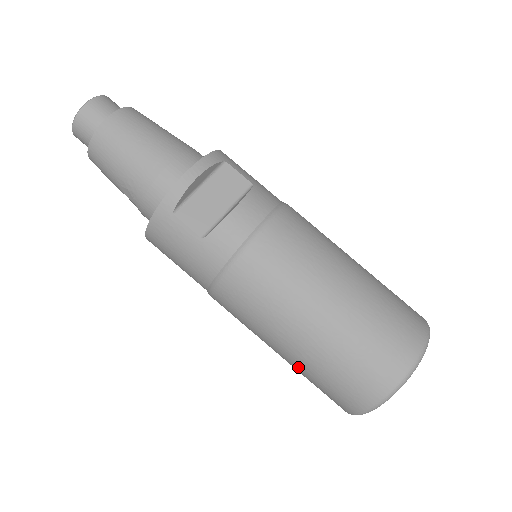
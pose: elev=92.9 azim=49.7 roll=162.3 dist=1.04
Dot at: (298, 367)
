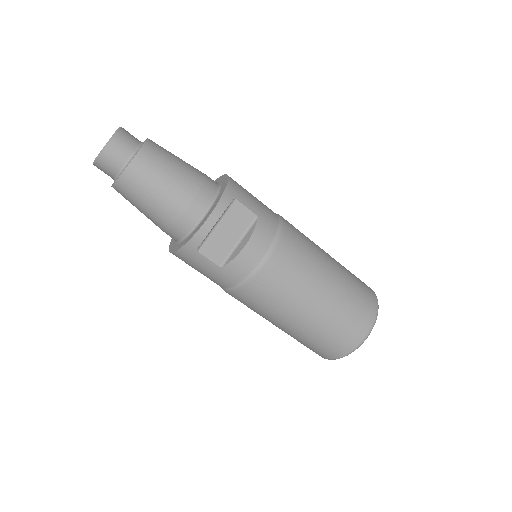
Dot at: occluded
